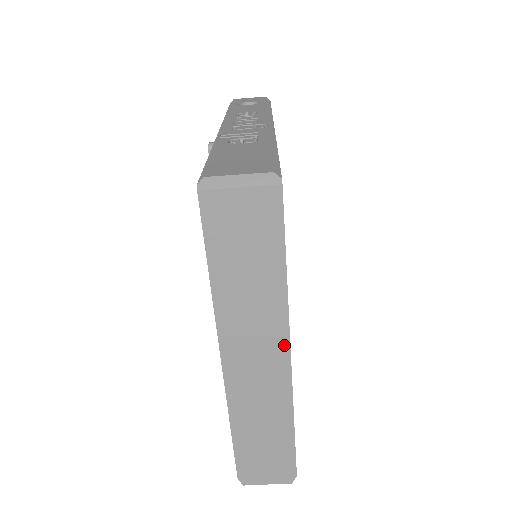
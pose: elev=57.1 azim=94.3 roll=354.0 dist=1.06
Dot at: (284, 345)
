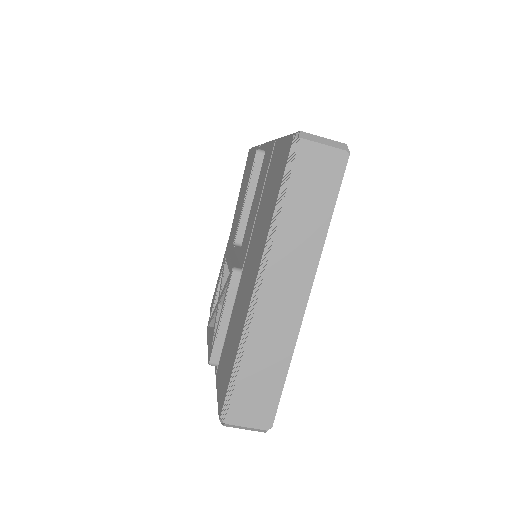
Dot at: (310, 282)
